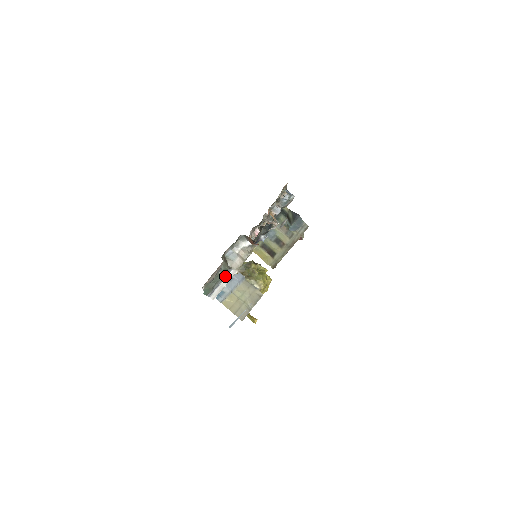
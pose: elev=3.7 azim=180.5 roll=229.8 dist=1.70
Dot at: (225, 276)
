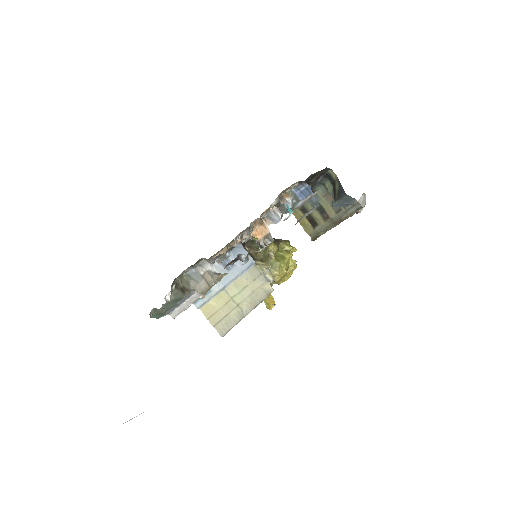
Dot at: (185, 299)
